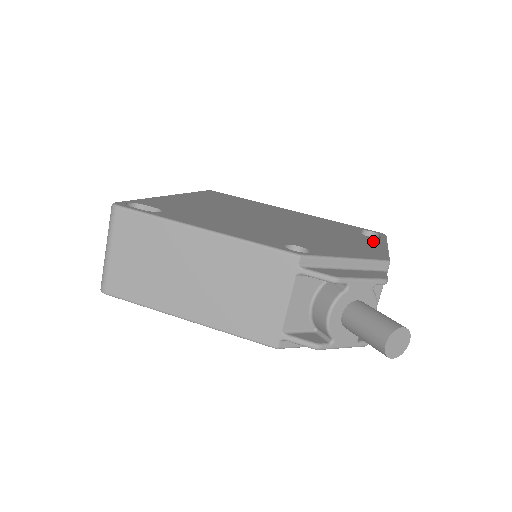
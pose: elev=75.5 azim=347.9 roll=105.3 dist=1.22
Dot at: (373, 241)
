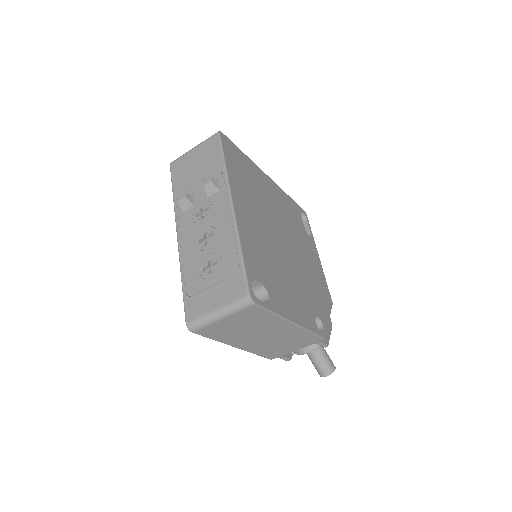
Dot at: (315, 251)
